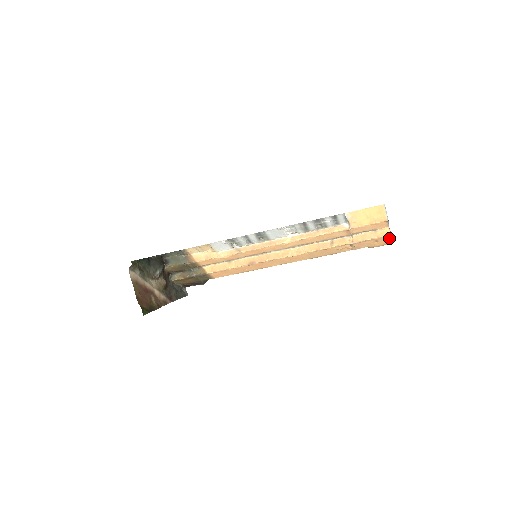
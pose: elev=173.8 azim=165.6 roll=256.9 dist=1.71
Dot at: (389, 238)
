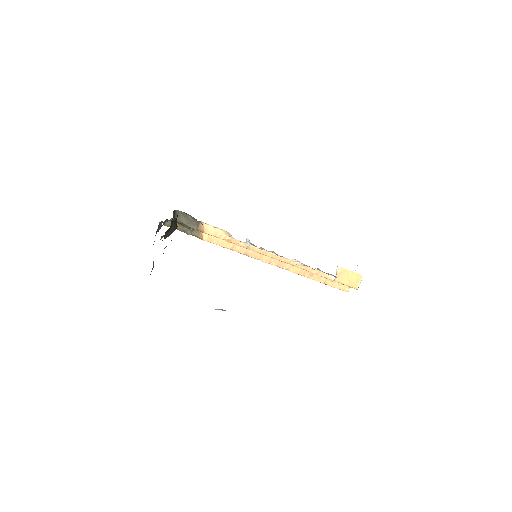
Dot at: occluded
